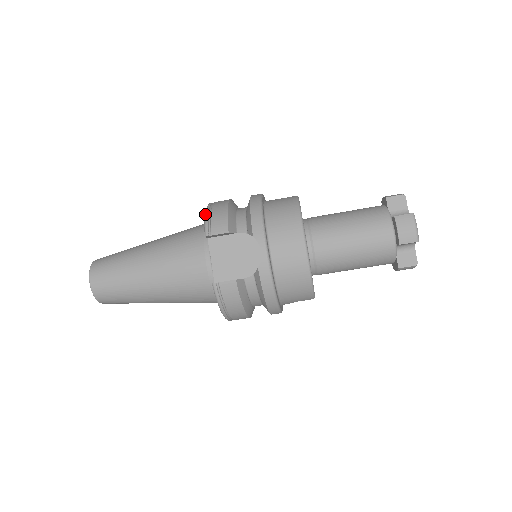
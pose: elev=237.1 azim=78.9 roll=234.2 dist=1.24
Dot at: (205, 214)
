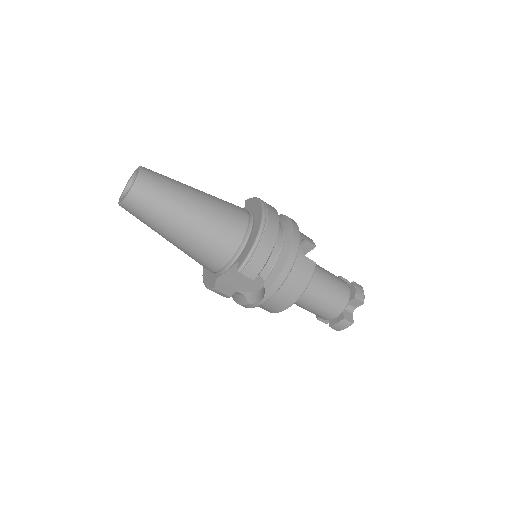
Dot at: (252, 250)
